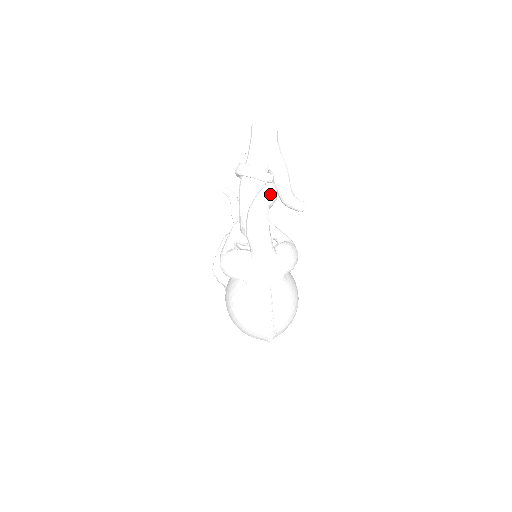
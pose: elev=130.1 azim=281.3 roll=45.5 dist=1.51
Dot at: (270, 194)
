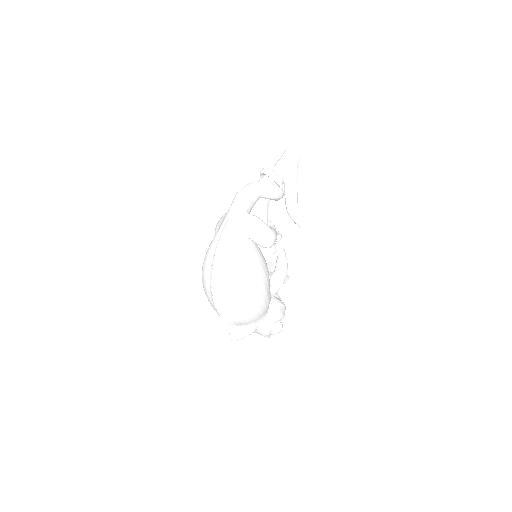
Dot at: (268, 183)
